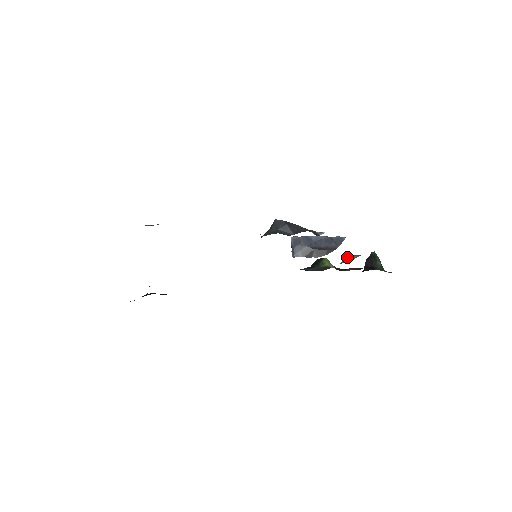
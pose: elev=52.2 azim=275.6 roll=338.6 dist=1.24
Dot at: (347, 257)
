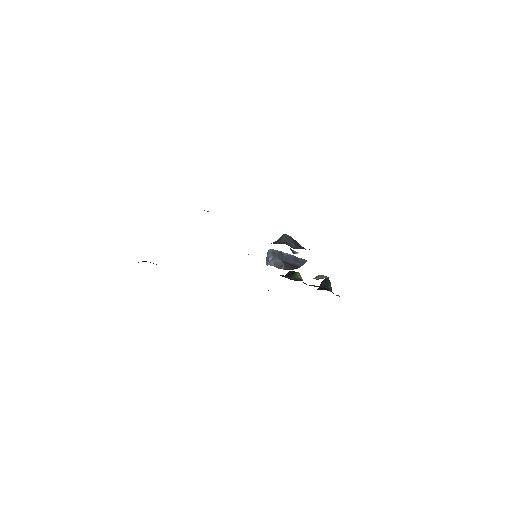
Dot at: (319, 276)
